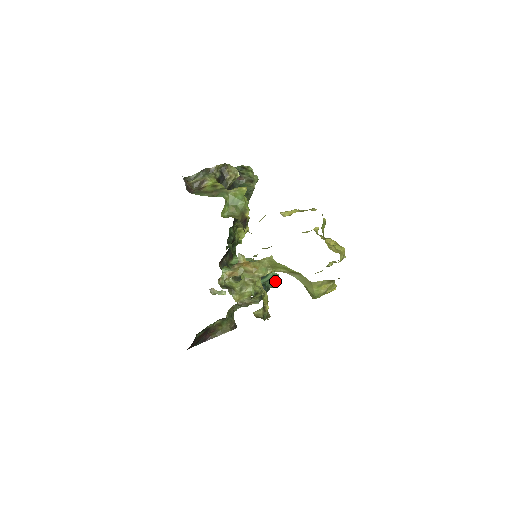
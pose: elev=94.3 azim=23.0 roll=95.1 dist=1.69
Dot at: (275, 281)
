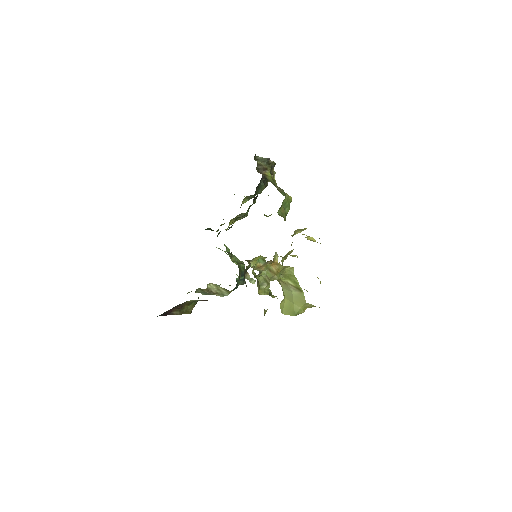
Dot at: (243, 283)
